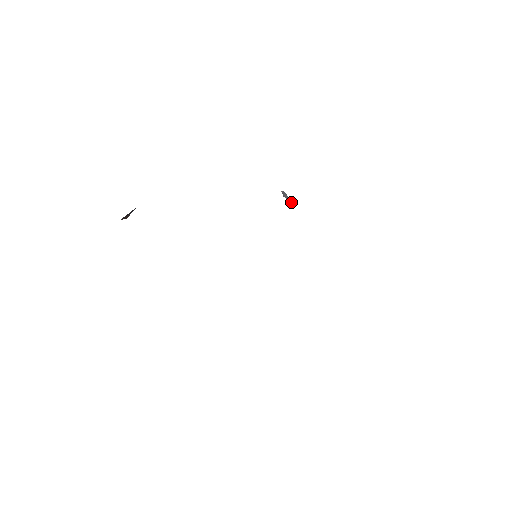
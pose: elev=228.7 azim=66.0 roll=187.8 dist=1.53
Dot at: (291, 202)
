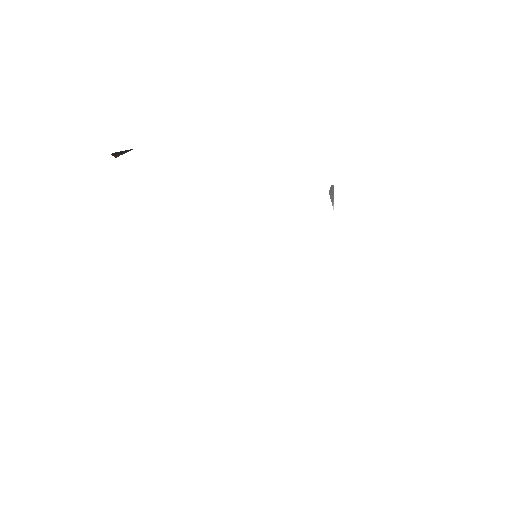
Dot at: (332, 203)
